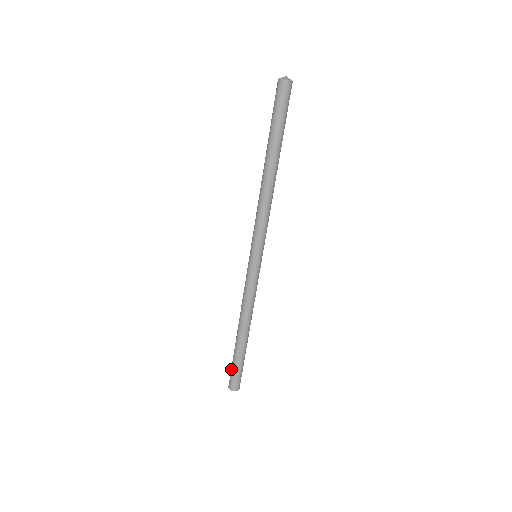
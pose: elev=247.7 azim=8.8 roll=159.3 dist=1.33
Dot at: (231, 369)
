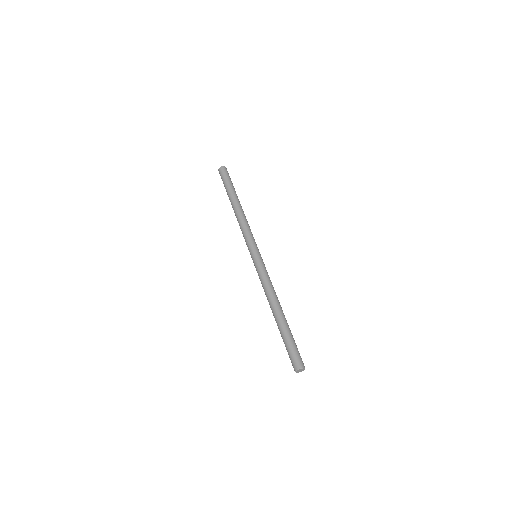
Dot at: occluded
